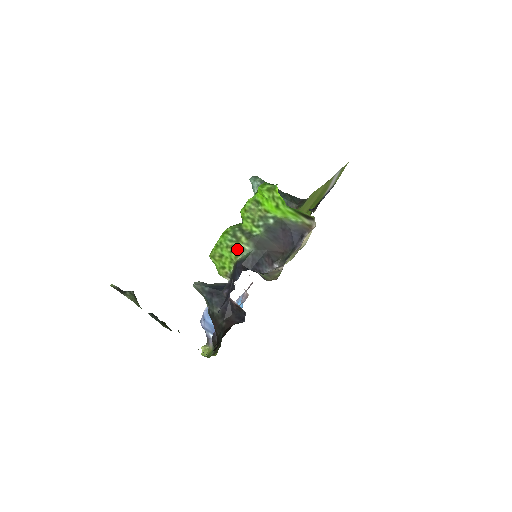
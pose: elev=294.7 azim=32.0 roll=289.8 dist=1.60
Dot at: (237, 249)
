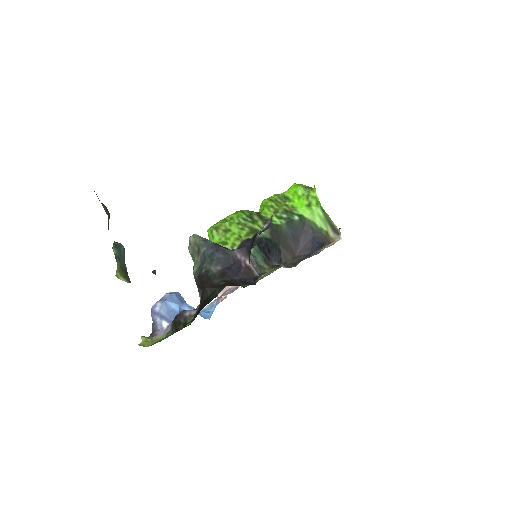
Dot at: (250, 229)
